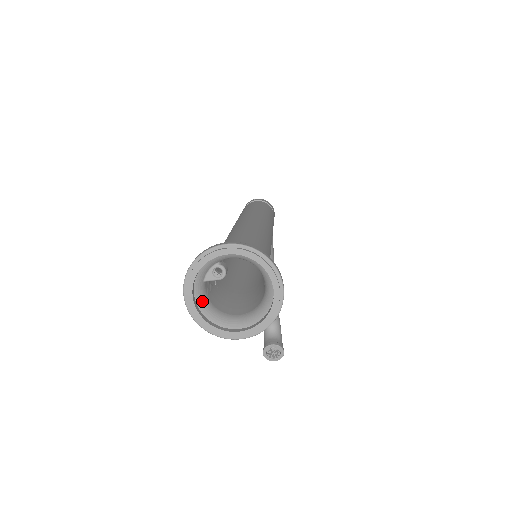
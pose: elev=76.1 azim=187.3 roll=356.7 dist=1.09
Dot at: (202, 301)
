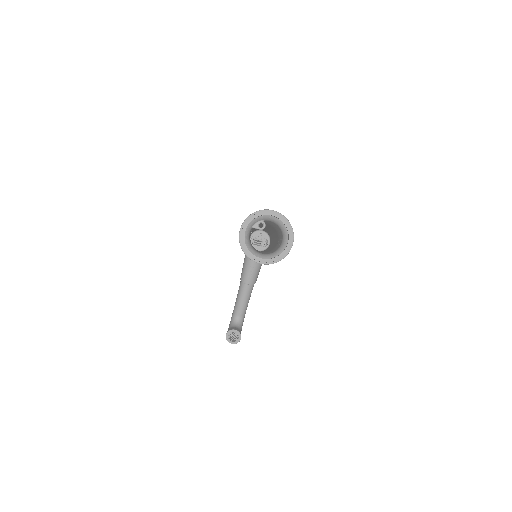
Dot at: (247, 237)
